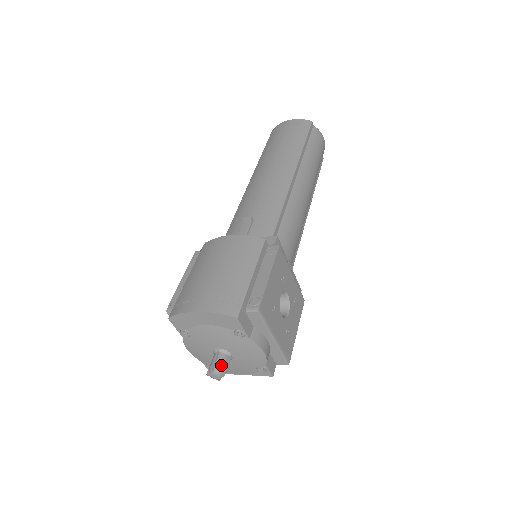
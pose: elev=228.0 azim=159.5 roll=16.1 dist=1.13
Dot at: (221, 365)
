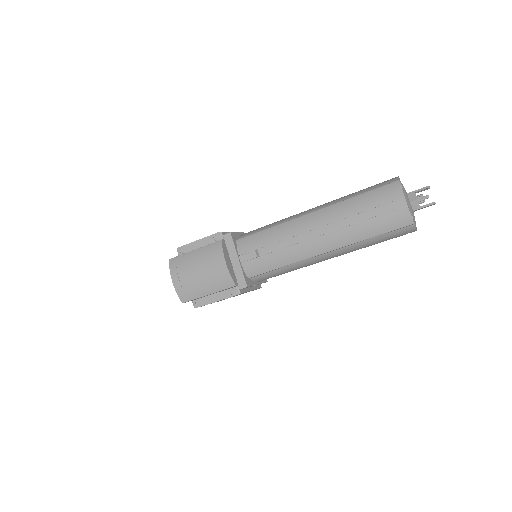
Dot at: occluded
